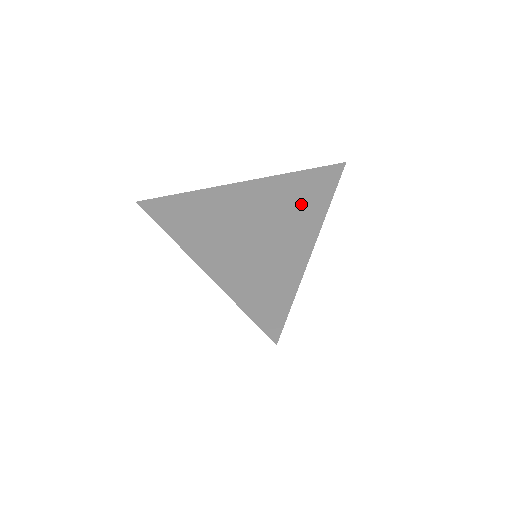
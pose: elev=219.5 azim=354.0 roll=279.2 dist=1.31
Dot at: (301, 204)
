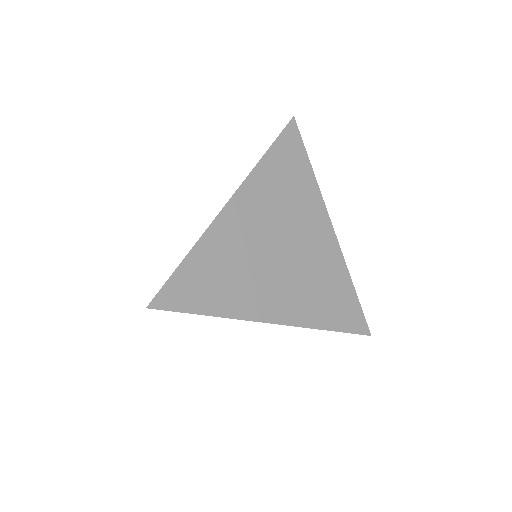
Dot at: occluded
